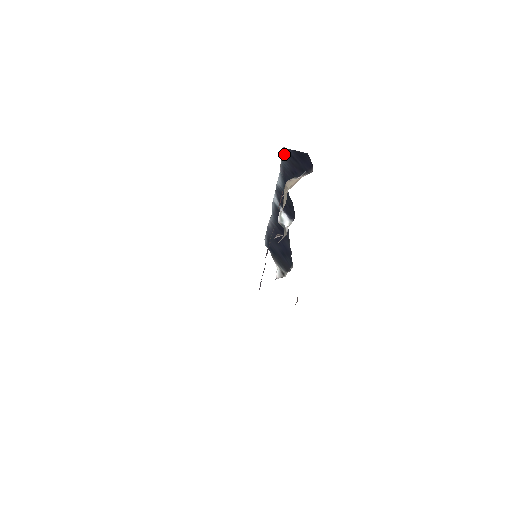
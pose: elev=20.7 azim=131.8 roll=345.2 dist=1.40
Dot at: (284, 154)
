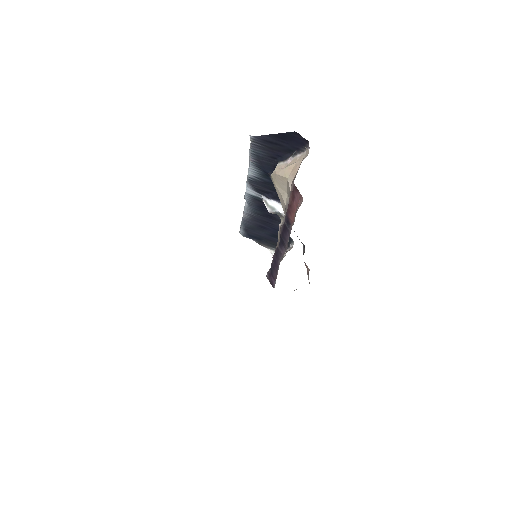
Dot at: (254, 143)
